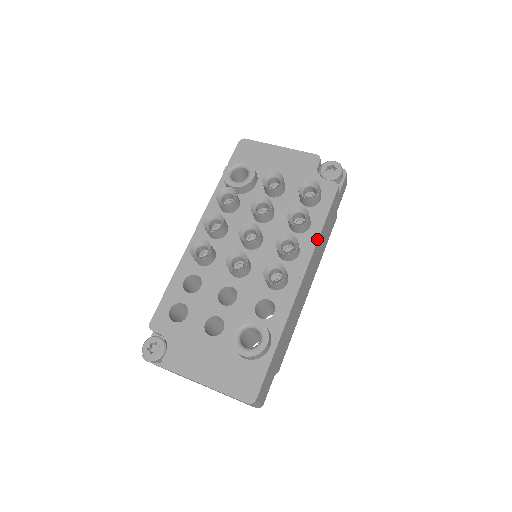
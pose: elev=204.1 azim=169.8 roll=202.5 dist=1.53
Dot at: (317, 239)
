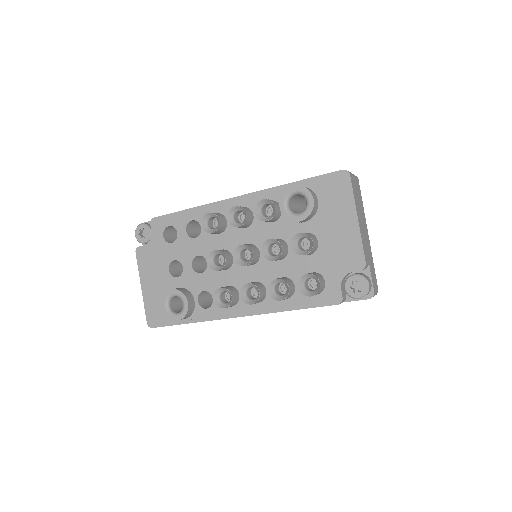
Dot at: (278, 311)
